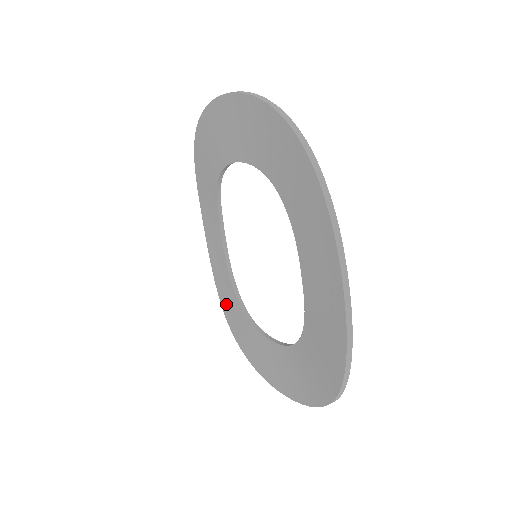
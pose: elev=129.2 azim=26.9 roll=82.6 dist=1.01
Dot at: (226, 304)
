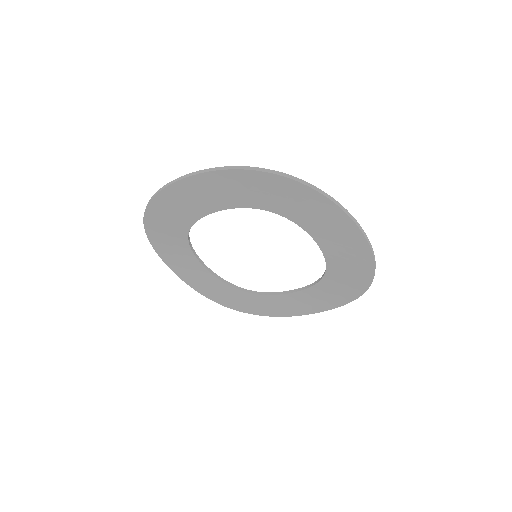
Dot at: (214, 295)
